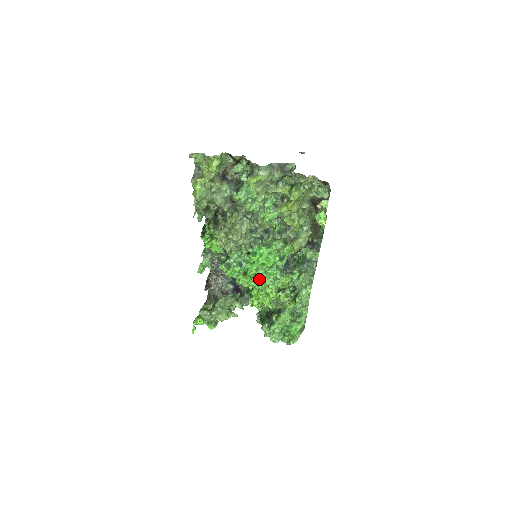
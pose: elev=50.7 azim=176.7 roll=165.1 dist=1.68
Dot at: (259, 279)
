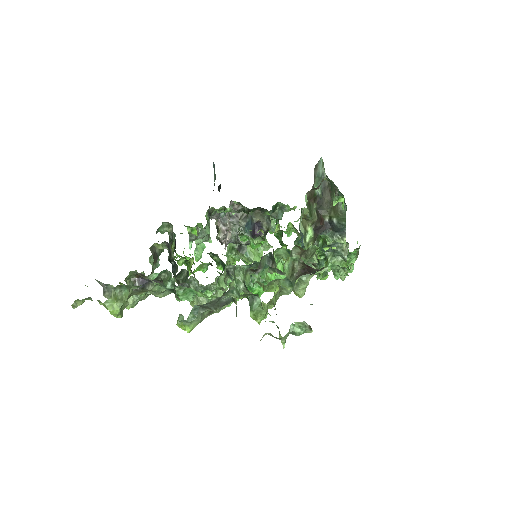
Dot at: occluded
